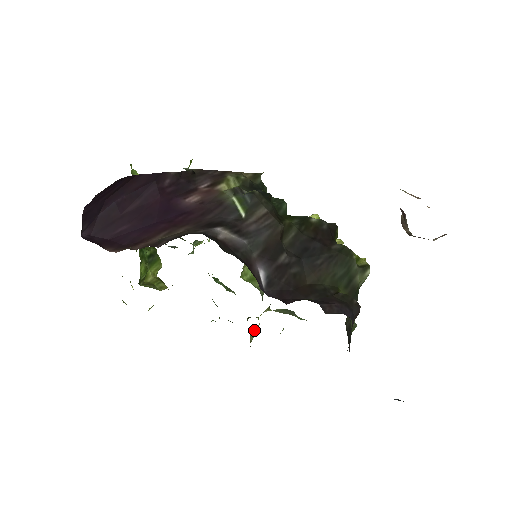
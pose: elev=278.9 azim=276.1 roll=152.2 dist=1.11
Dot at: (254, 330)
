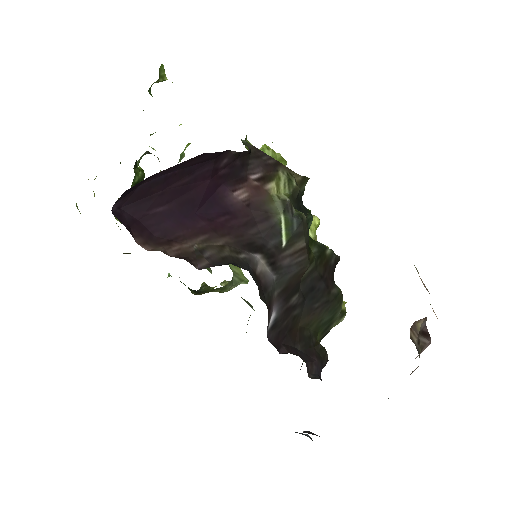
Dot at: occluded
